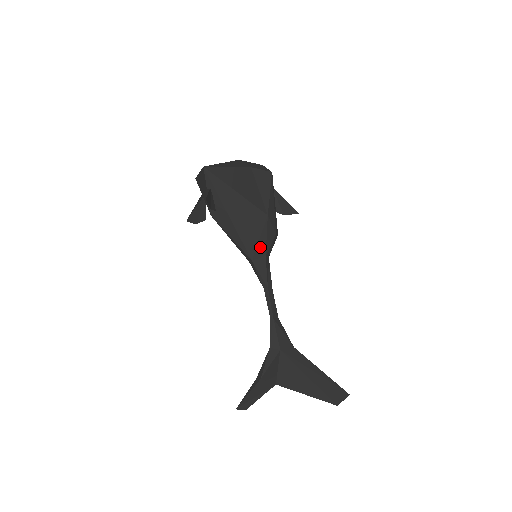
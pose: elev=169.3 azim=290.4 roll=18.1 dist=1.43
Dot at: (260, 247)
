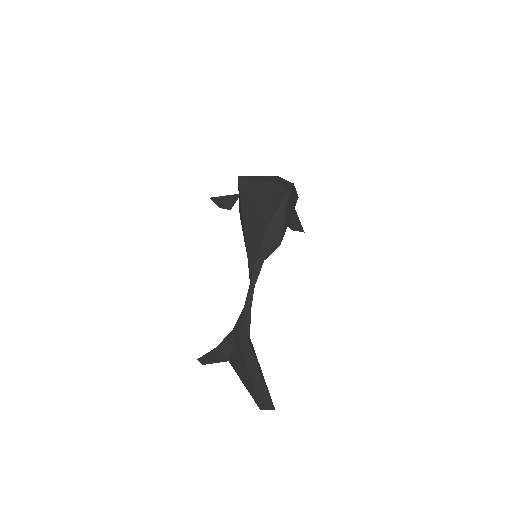
Dot at: (256, 249)
